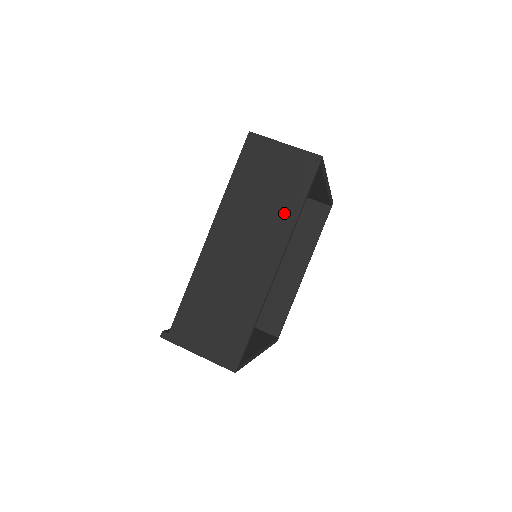
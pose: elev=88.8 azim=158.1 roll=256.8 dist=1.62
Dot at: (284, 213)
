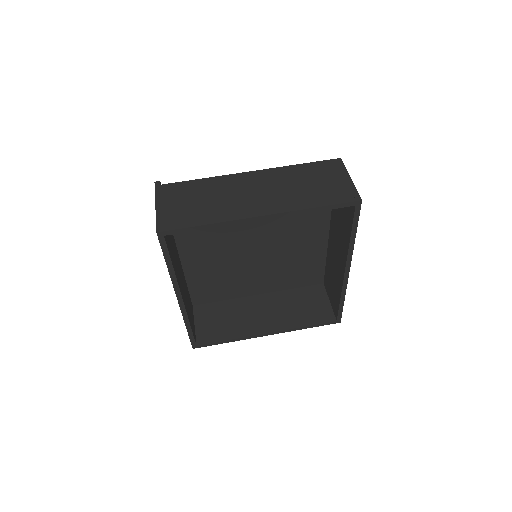
Dot at: (302, 200)
